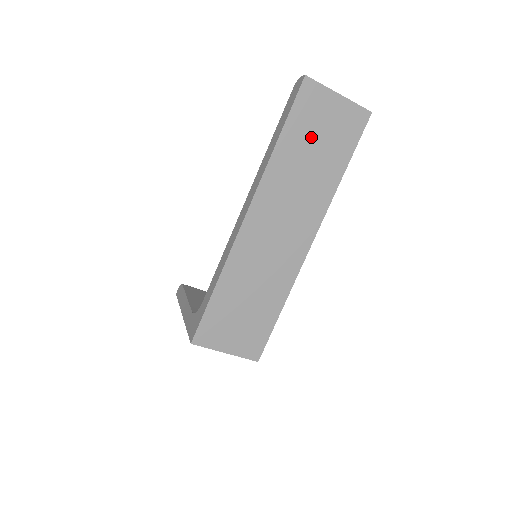
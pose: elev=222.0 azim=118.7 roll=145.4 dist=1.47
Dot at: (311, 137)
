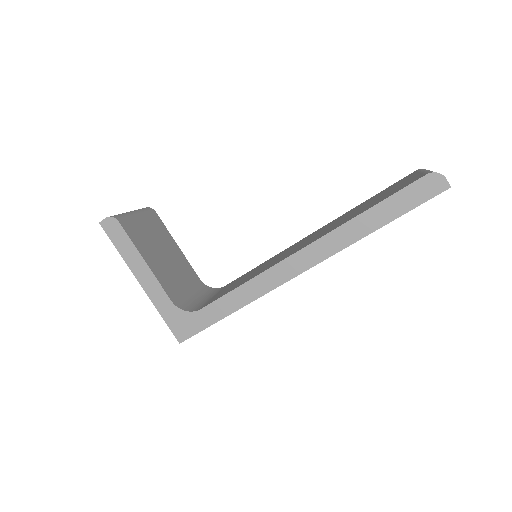
Dot at: occluded
